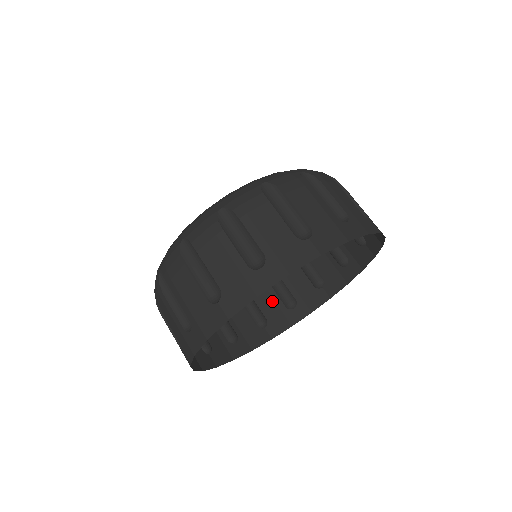
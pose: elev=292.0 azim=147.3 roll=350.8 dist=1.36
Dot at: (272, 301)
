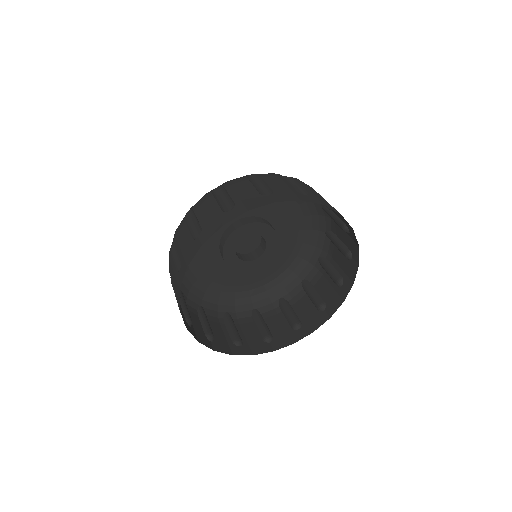
Dot at: (281, 324)
